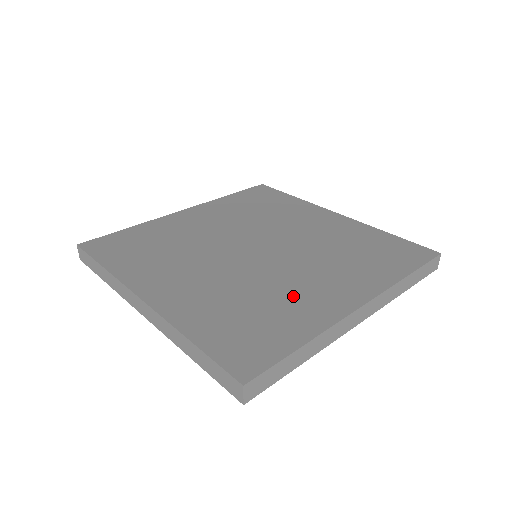
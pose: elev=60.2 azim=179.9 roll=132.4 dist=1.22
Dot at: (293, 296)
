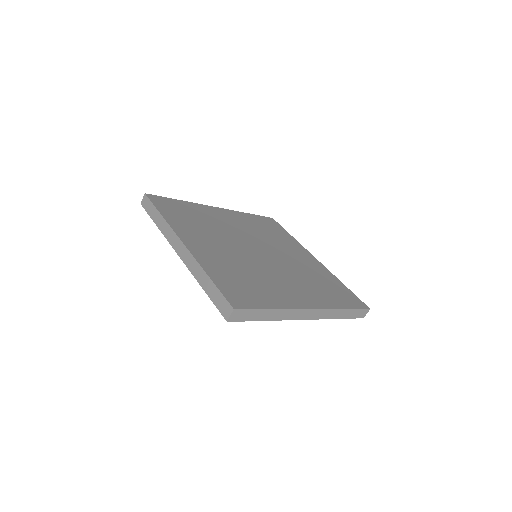
Dot at: (274, 285)
